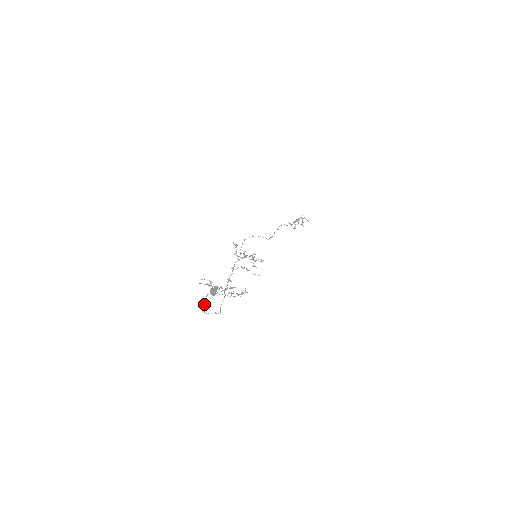
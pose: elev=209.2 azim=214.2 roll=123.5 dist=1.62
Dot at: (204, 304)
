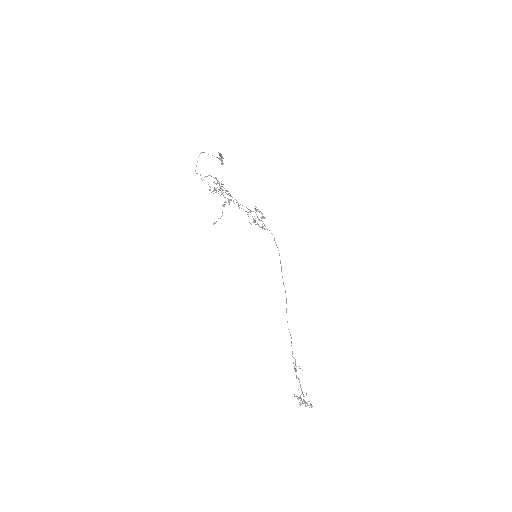
Dot at: occluded
